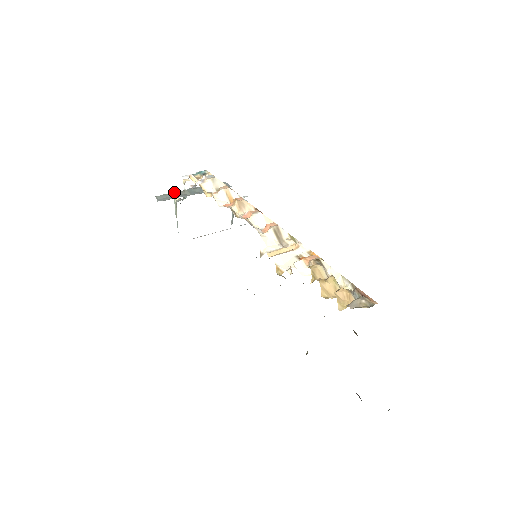
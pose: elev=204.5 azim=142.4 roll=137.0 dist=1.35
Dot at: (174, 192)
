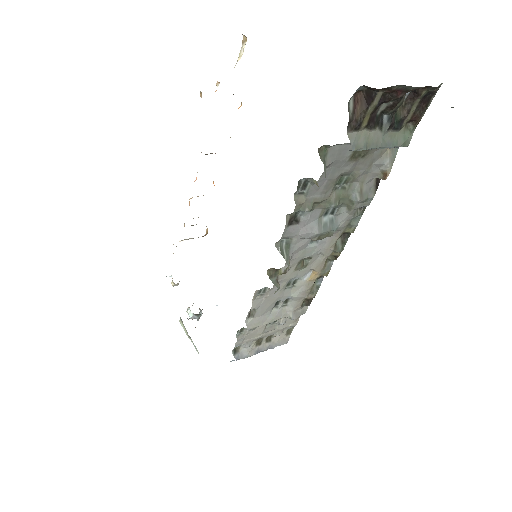
Dot at: occluded
